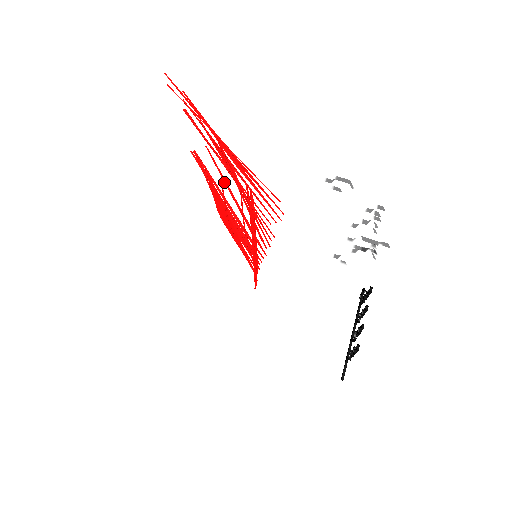
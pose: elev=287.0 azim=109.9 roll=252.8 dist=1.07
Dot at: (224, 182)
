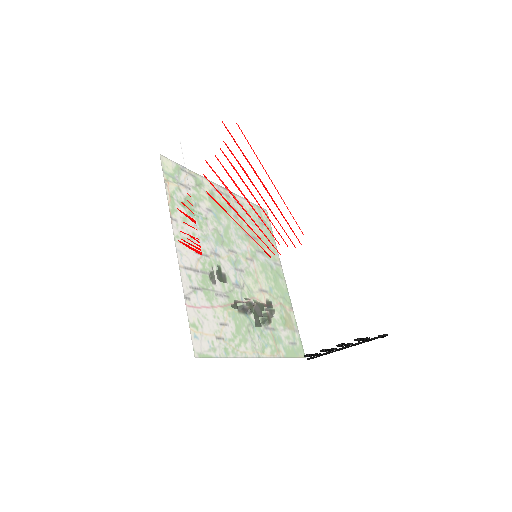
Dot at: occluded
